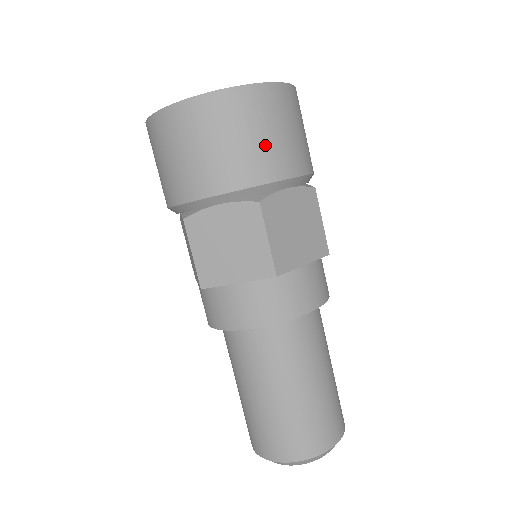
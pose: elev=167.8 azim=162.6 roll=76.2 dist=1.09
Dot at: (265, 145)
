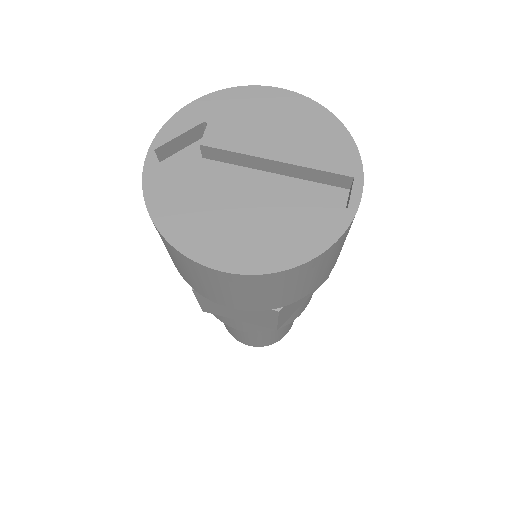
Dot at: (302, 287)
